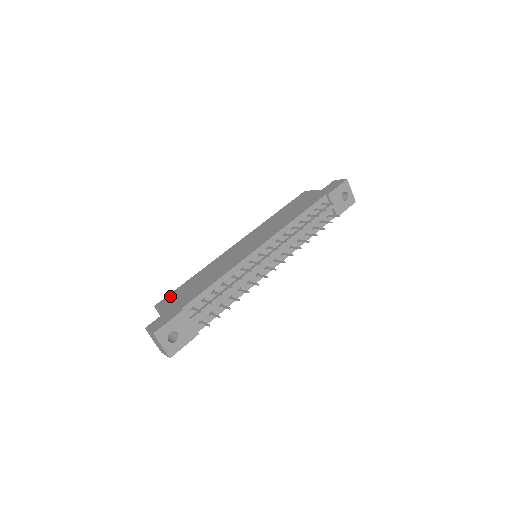
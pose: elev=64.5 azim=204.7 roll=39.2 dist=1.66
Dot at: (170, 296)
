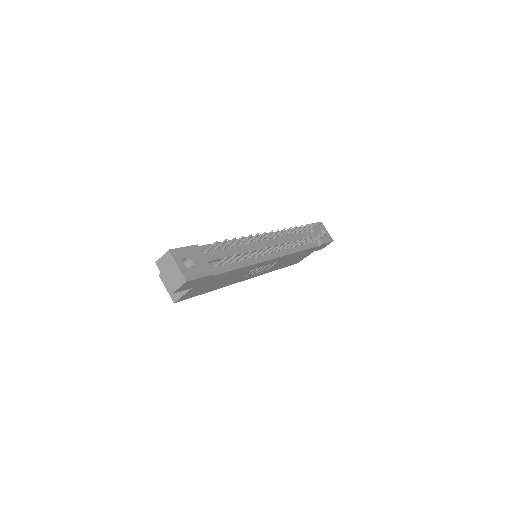
Dot at: occluded
